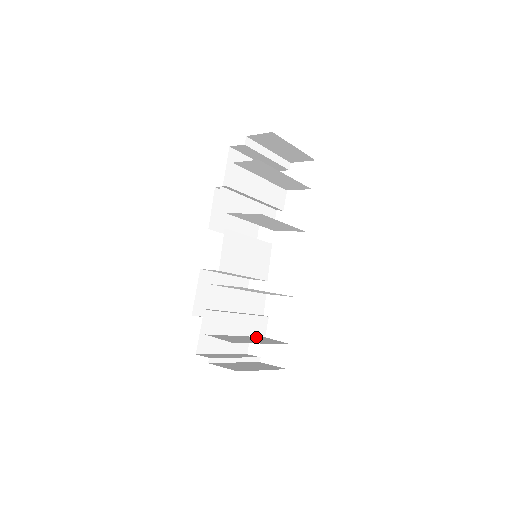
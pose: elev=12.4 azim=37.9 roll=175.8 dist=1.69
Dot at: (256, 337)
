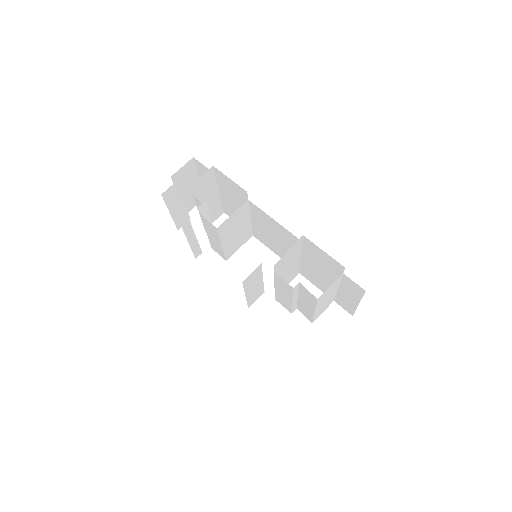
Dot at: (315, 315)
